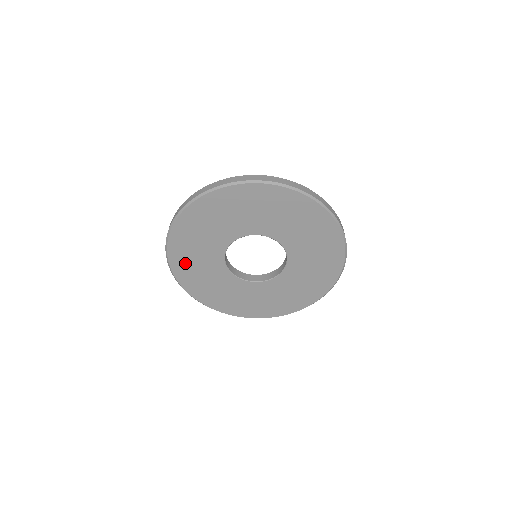
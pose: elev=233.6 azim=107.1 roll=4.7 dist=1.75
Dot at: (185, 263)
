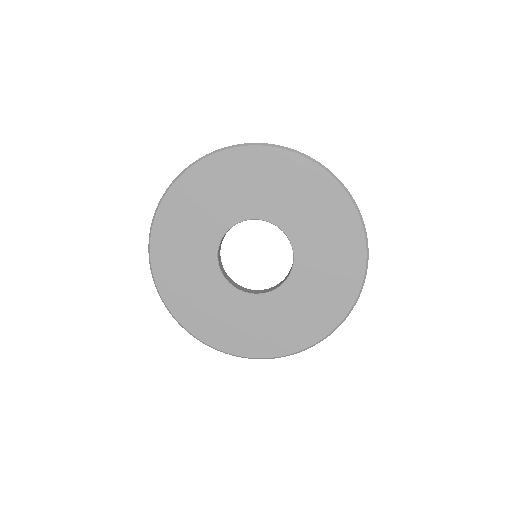
Dot at: (174, 222)
